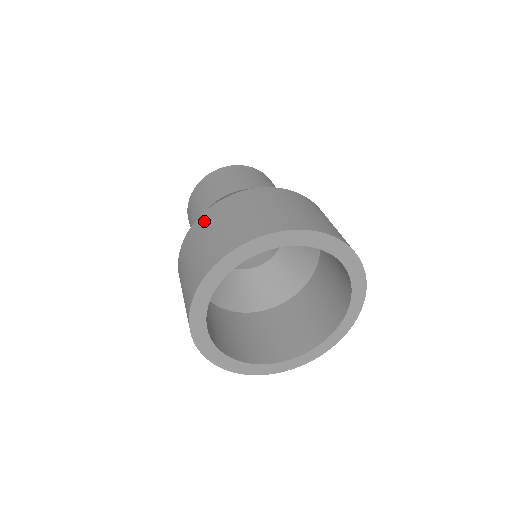
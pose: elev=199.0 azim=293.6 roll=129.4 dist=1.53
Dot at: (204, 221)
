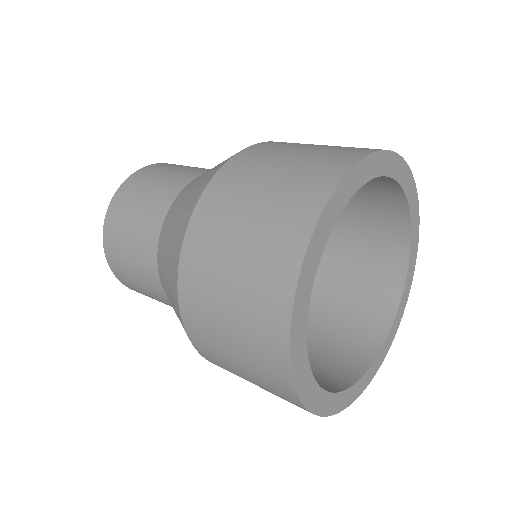
Dot at: (238, 169)
